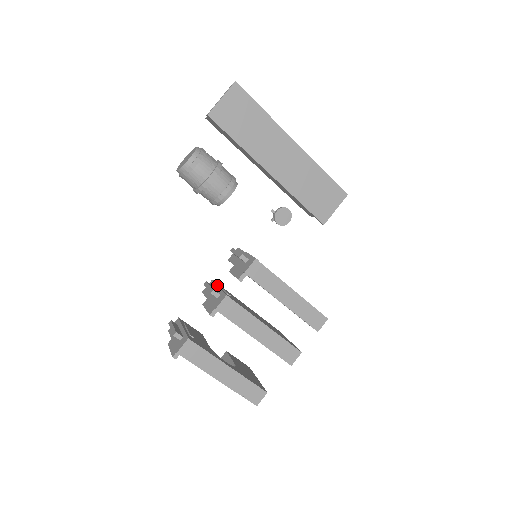
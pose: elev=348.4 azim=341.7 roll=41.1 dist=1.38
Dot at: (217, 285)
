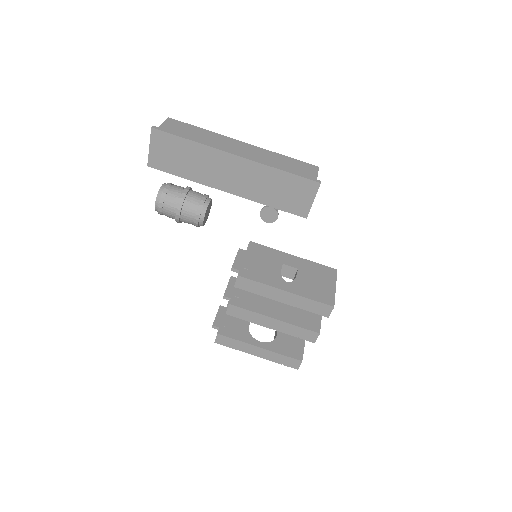
Dot at: occluded
